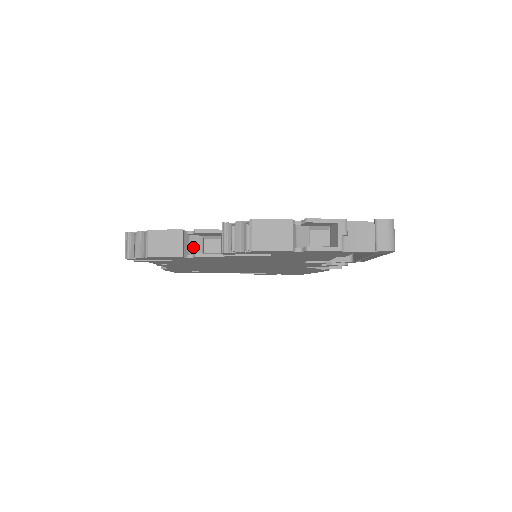
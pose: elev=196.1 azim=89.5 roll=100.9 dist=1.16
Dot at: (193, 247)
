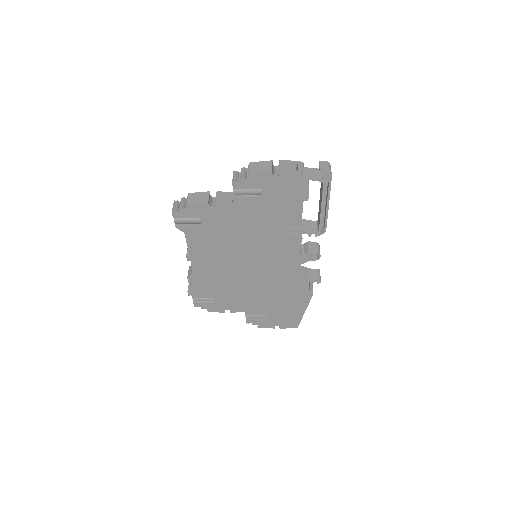
Dot at: occluded
